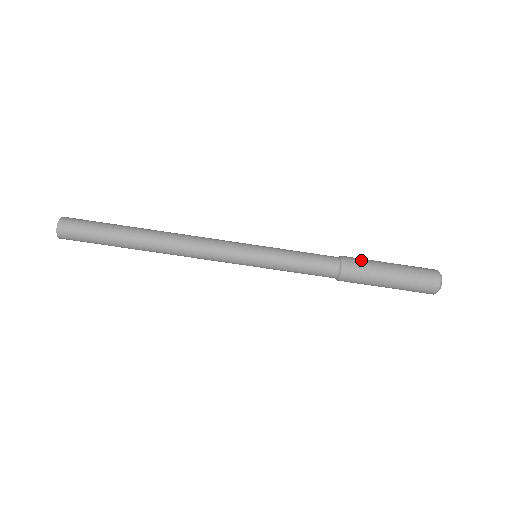
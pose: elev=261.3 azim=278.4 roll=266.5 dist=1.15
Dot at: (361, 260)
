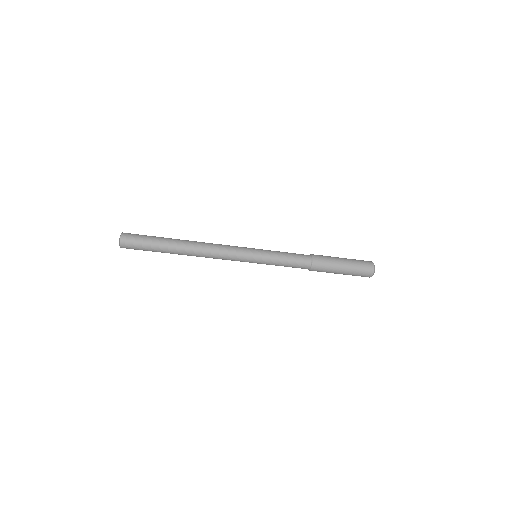
Dot at: (324, 256)
